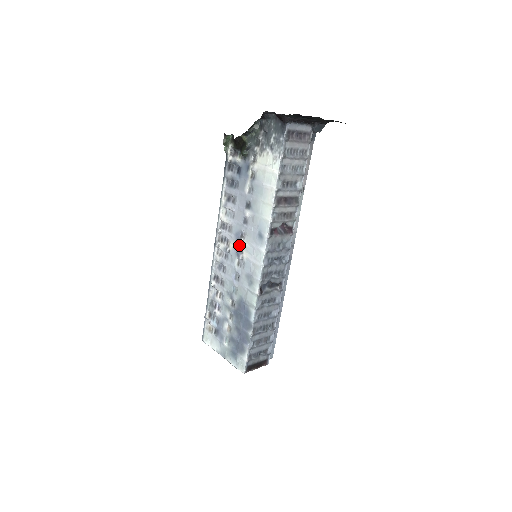
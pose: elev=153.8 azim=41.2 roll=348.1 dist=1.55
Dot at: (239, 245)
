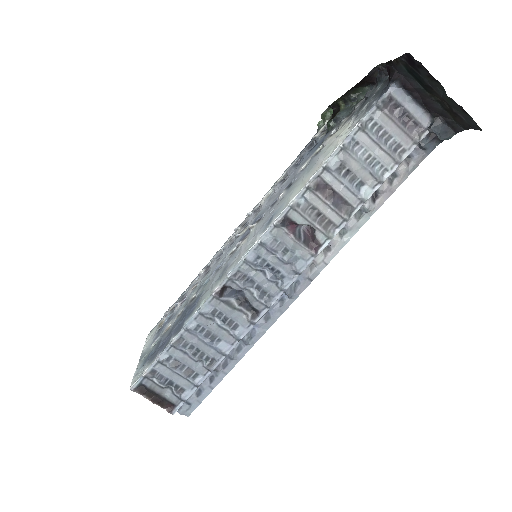
Dot at: (249, 231)
